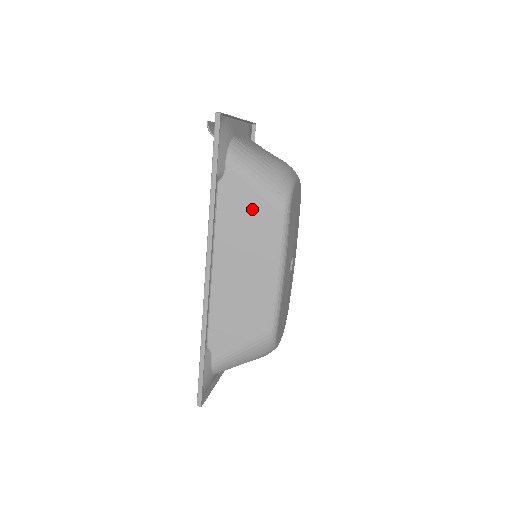
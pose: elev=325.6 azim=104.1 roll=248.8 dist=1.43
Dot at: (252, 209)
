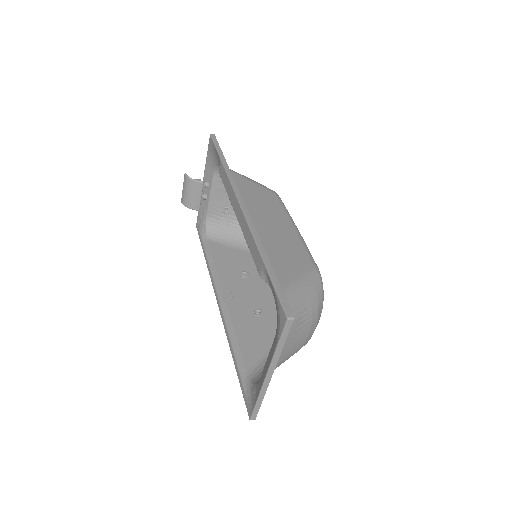
Dot at: (253, 189)
